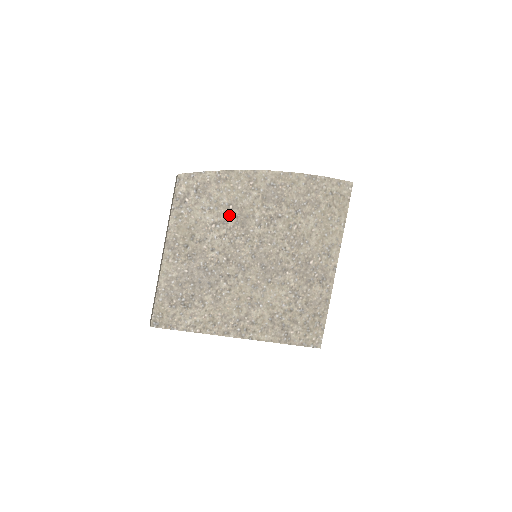
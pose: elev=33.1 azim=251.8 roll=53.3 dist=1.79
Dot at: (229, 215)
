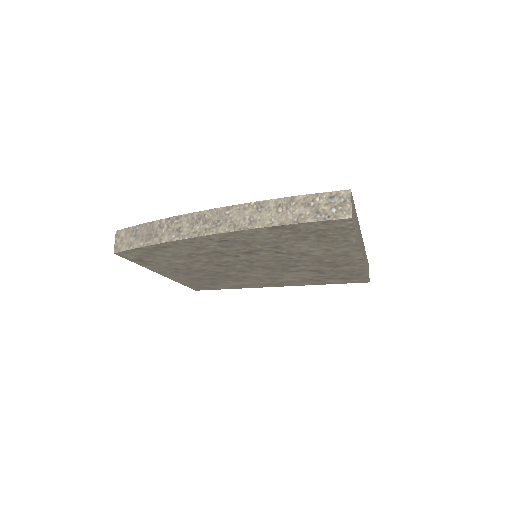
Dot at: (197, 258)
